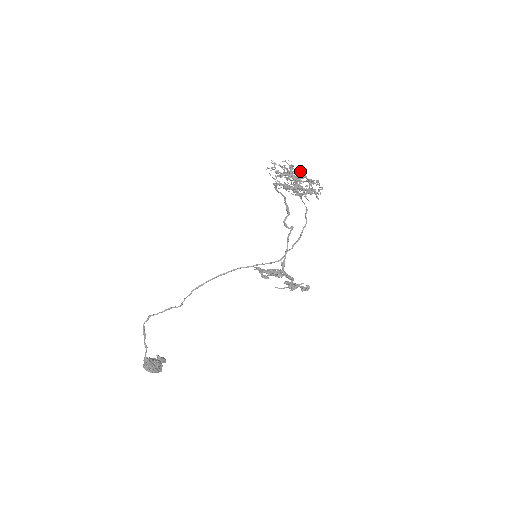
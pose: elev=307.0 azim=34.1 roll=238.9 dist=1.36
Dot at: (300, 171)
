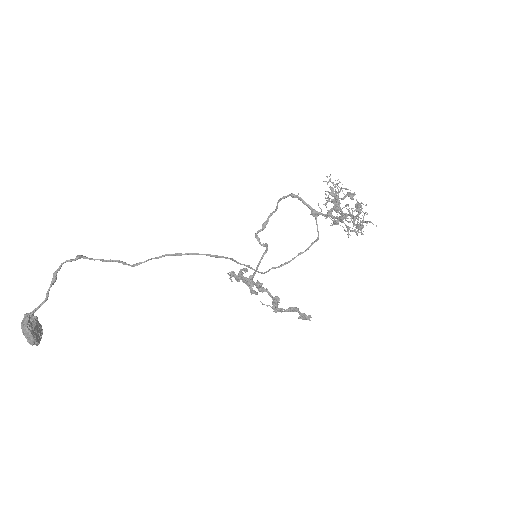
Dot at: occluded
